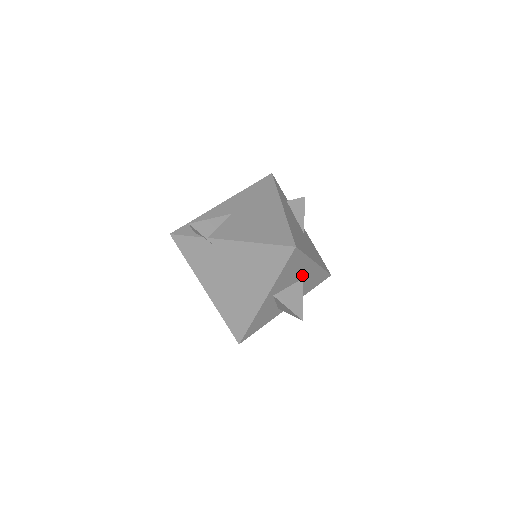
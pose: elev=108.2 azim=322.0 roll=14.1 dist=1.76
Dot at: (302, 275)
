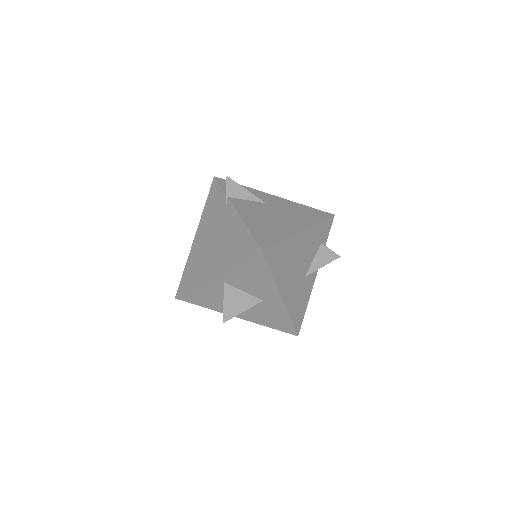
Dot at: (263, 295)
